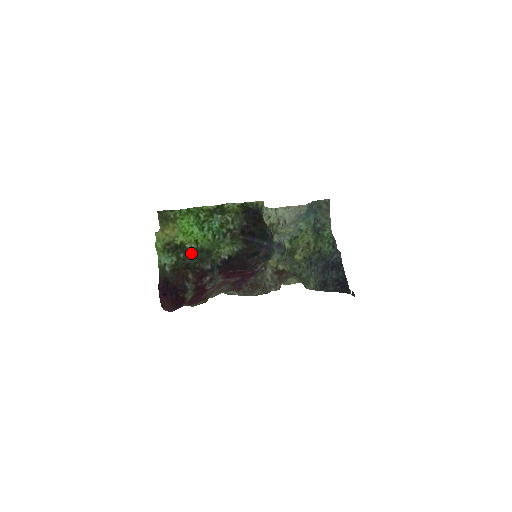
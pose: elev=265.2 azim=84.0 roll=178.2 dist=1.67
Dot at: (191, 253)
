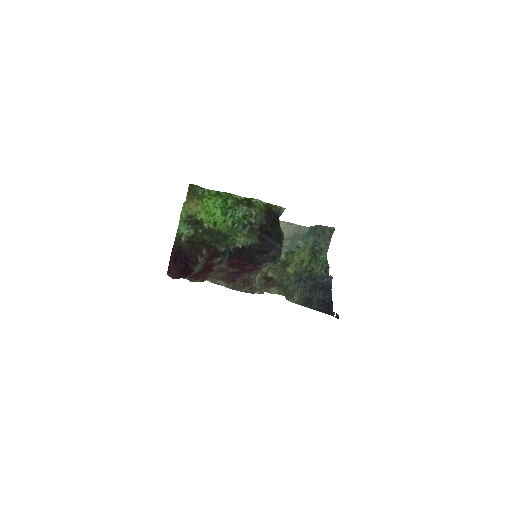
Dot at: (209, 232)
